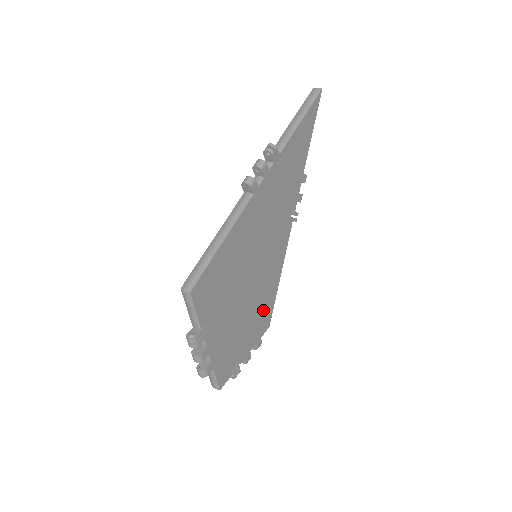
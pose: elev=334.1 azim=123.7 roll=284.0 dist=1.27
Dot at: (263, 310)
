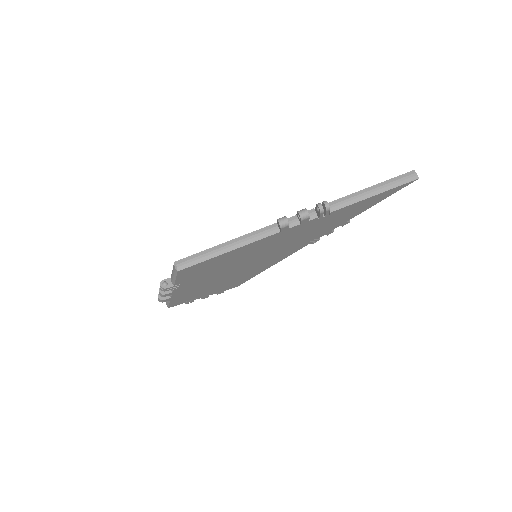
Dot at: (238, 280)
